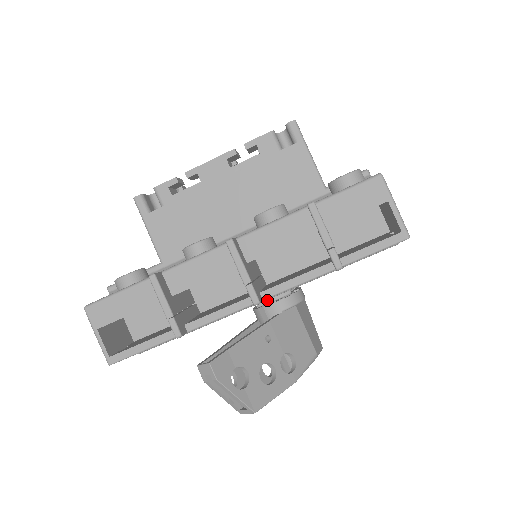
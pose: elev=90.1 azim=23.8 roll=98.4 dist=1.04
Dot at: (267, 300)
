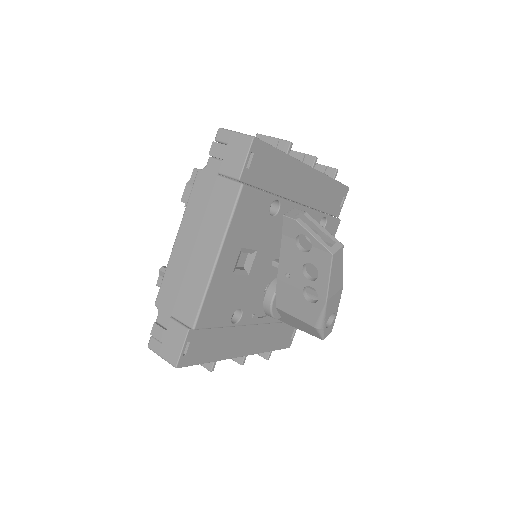
Dot at: occluded
